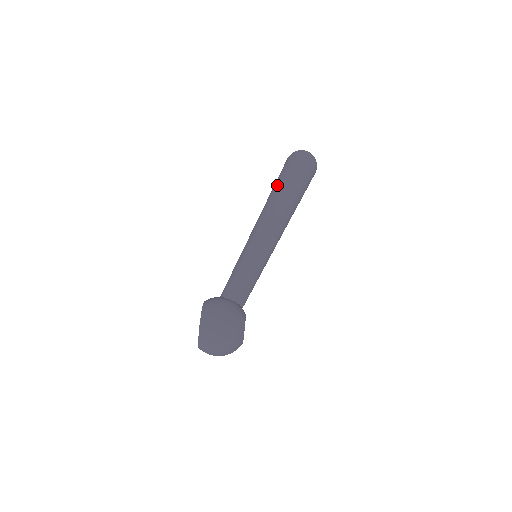
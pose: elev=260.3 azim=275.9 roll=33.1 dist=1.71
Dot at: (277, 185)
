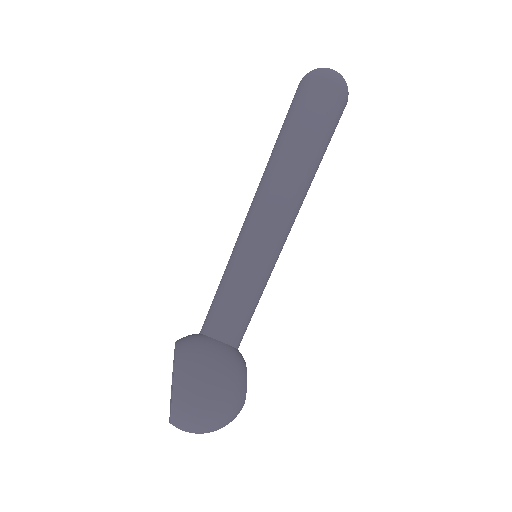
Dot at: (288, 131)
